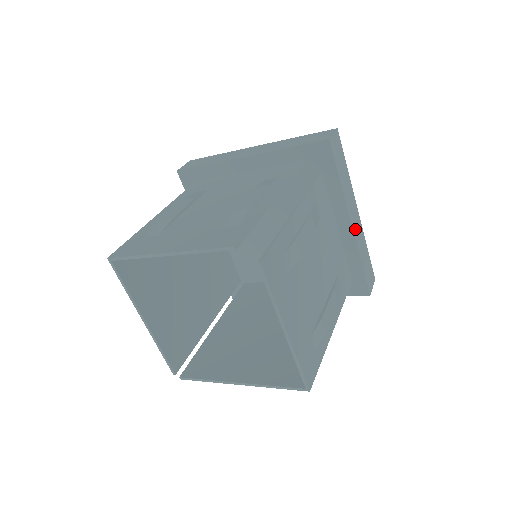
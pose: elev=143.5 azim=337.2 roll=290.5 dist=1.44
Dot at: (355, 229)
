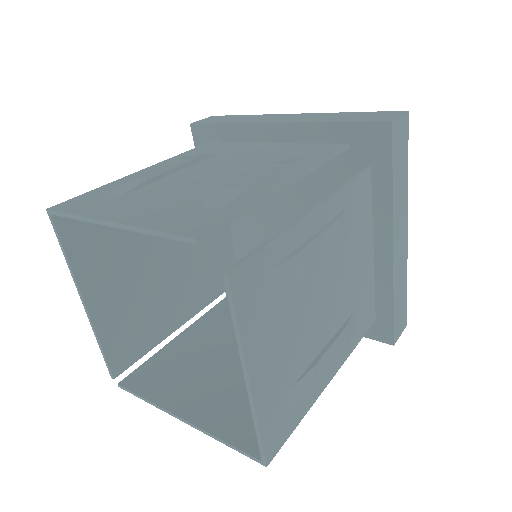
Dot at: (396, 255)
